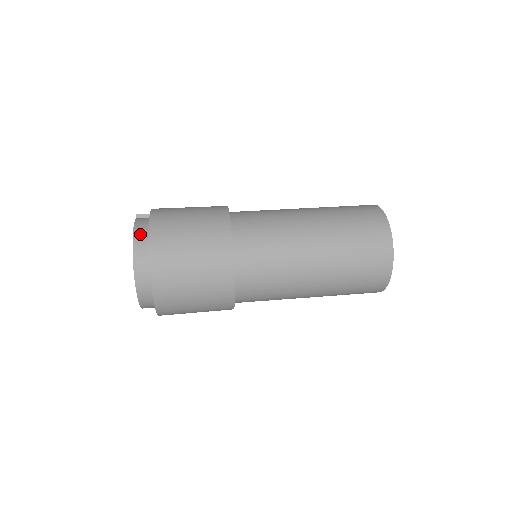
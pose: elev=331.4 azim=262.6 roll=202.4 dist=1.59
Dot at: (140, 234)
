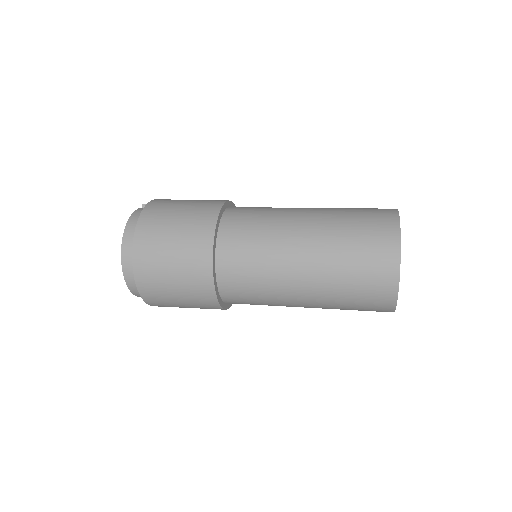
Dot at: (133, 222)
